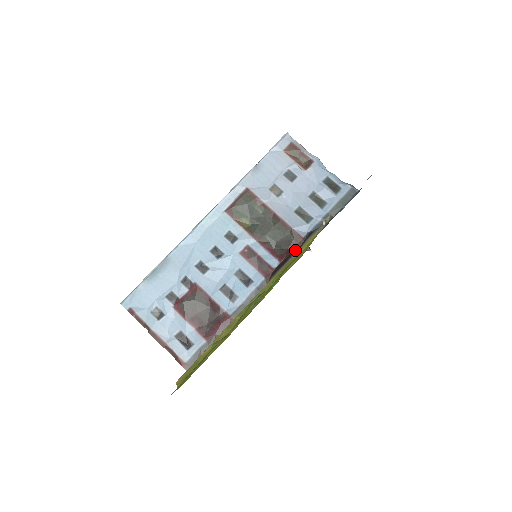
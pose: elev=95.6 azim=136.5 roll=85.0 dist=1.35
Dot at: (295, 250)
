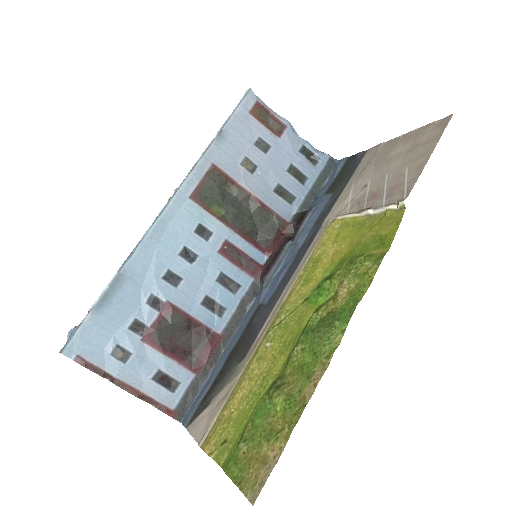
Dot at: (285, 239)
